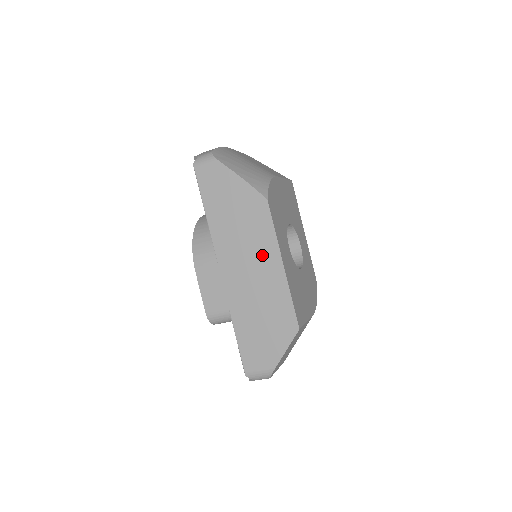
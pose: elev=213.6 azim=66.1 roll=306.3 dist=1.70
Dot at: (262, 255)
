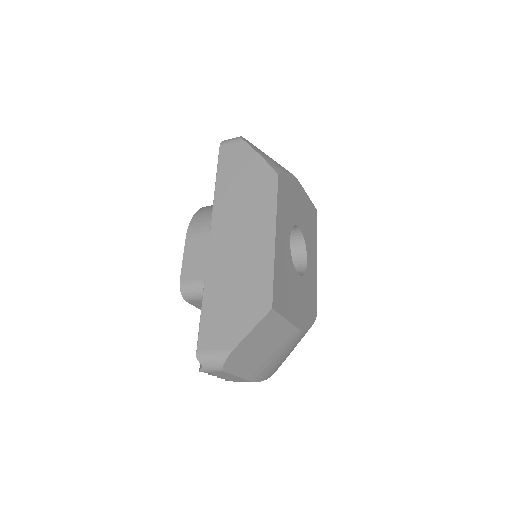
Dot at: (257, 226)
